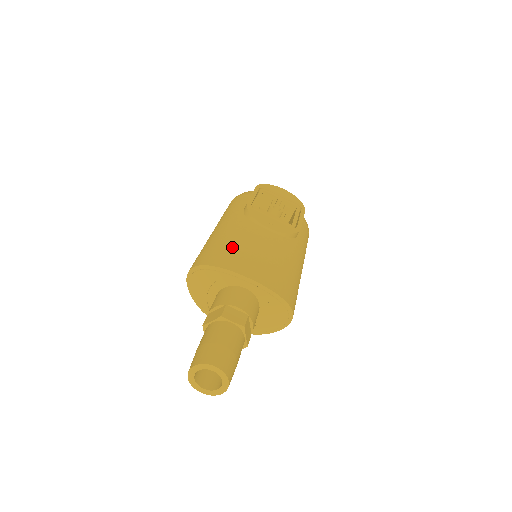
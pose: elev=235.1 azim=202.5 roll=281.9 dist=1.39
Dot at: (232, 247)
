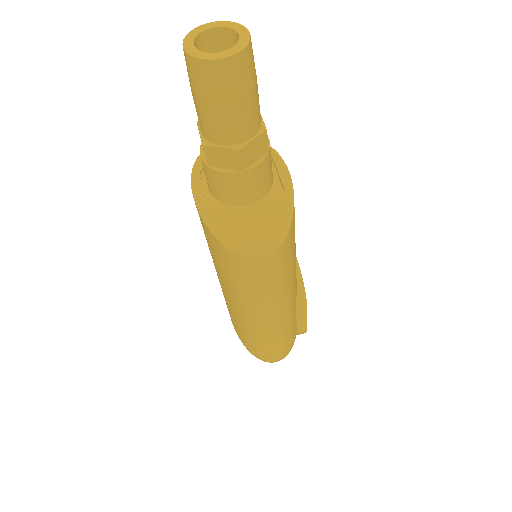
Dot at: occluded
